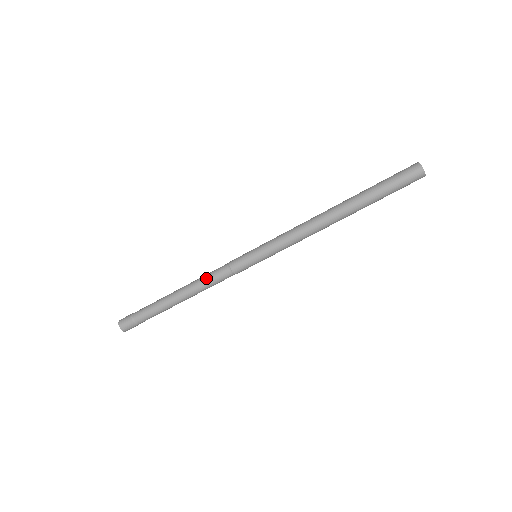
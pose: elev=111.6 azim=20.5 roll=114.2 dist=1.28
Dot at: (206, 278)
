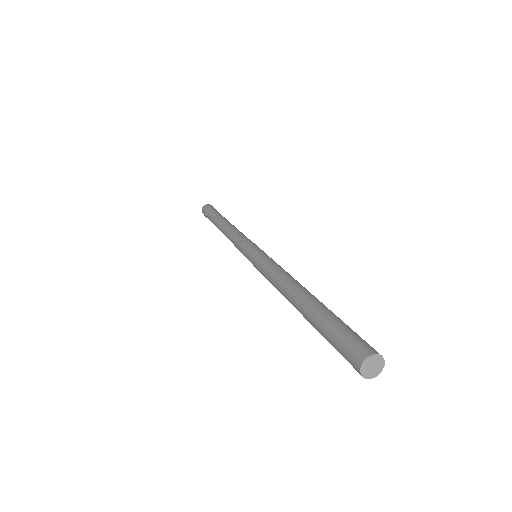
Dot at: (229, 237)
